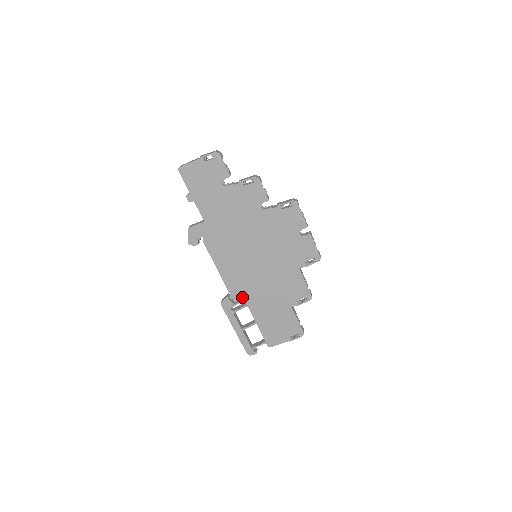
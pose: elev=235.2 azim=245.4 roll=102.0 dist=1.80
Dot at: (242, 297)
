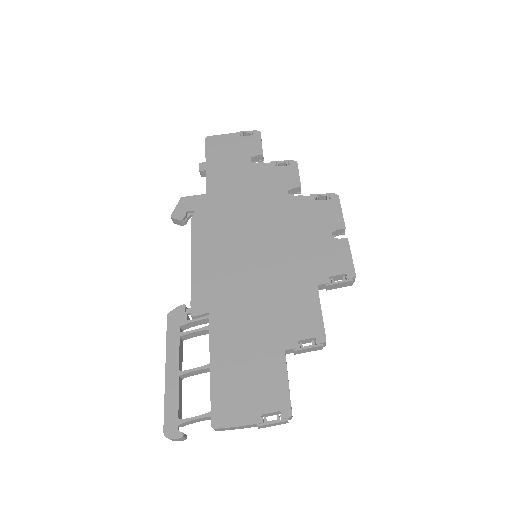
Dot at: (208, 310)
